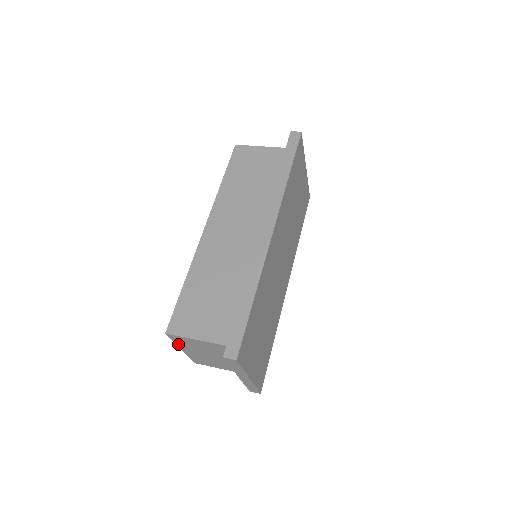
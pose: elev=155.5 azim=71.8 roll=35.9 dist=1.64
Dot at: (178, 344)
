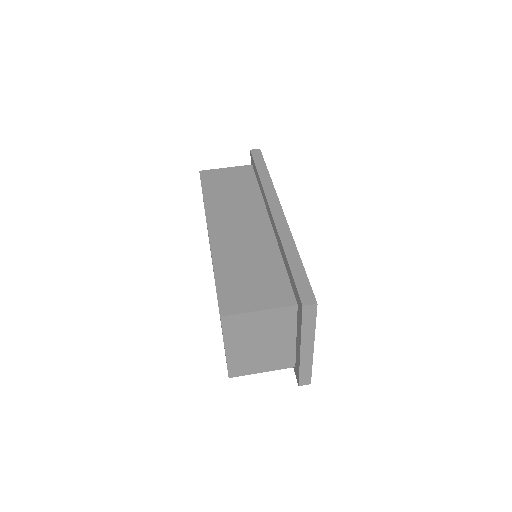
Dot at: (226, 337)
